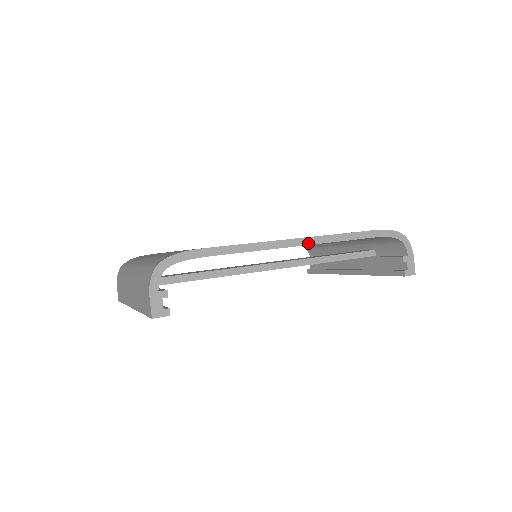
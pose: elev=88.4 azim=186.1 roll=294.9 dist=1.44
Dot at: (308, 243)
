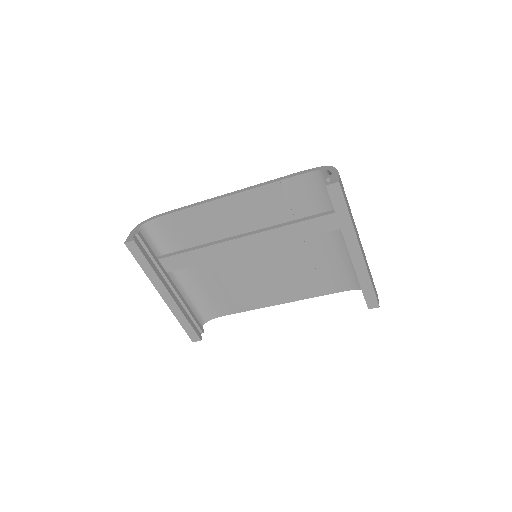
Dot at: (237, 193)
